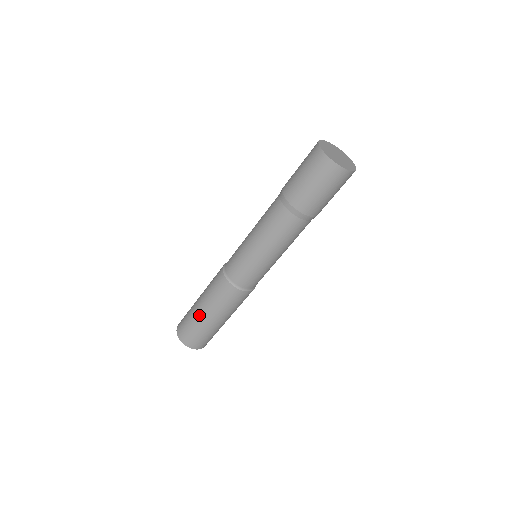
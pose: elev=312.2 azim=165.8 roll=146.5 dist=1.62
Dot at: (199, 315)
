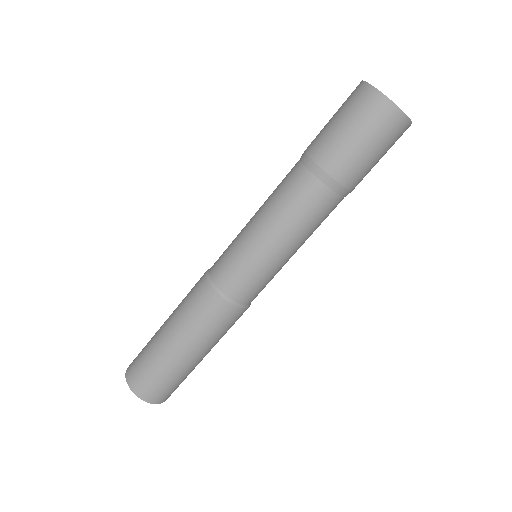
Dot at: (175, 358)
